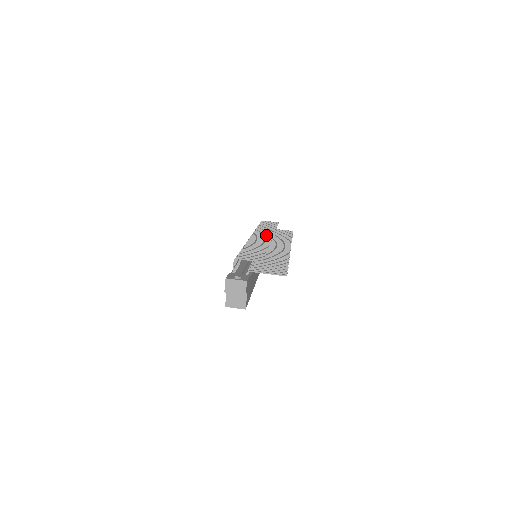
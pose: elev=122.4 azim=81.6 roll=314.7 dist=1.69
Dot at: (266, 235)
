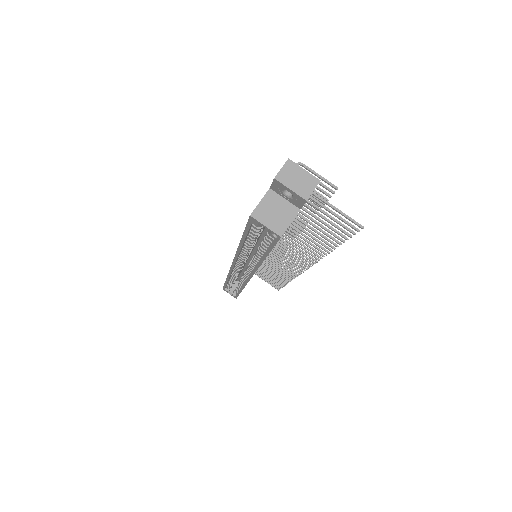
Dot at: occluded
